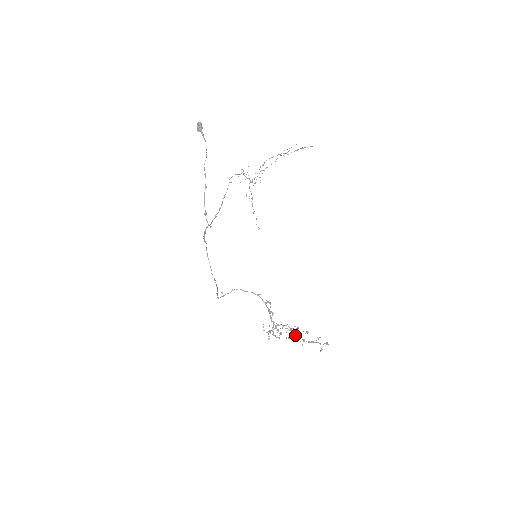
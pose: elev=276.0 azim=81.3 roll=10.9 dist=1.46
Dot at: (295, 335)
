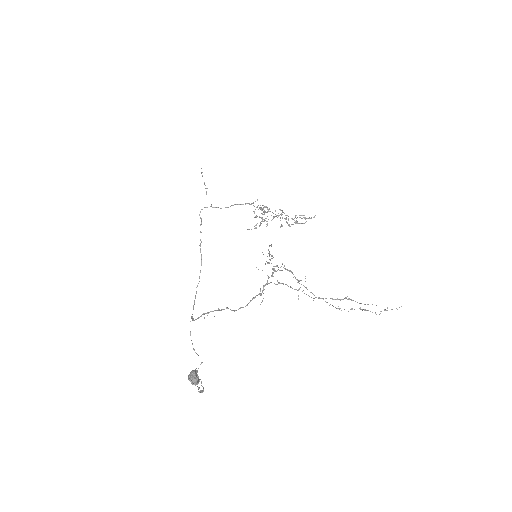
Dot at: occluded
